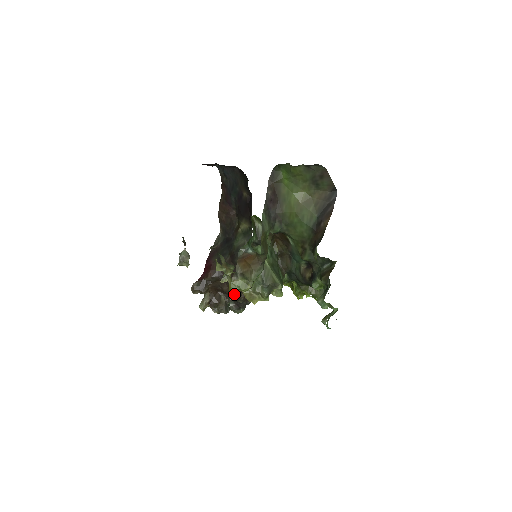
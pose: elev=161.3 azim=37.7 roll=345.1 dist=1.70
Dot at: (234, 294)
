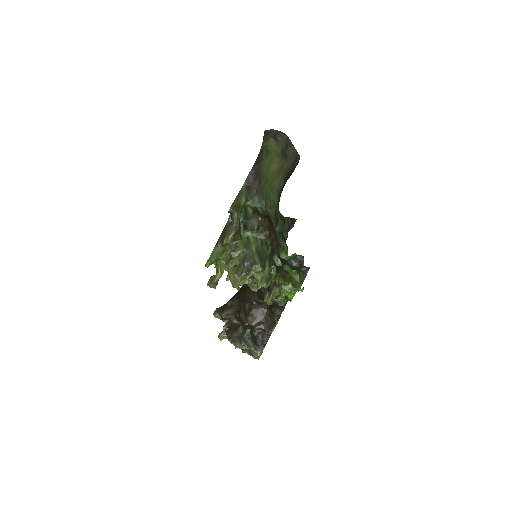
Dot at: (218, 271)
